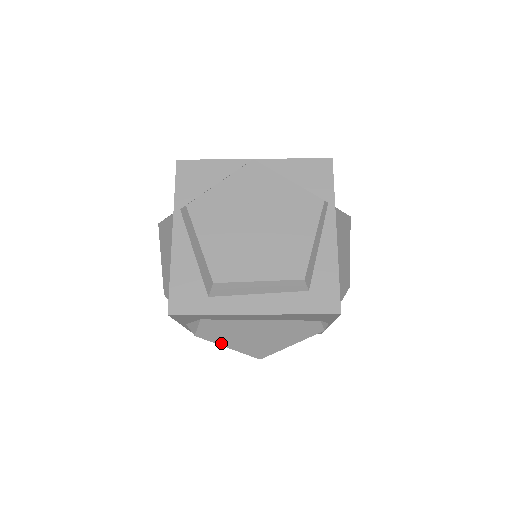
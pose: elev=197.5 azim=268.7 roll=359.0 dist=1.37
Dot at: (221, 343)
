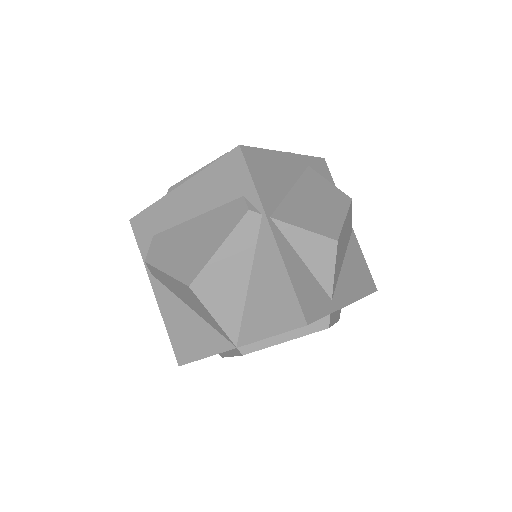
Dot at: (161, 267)
